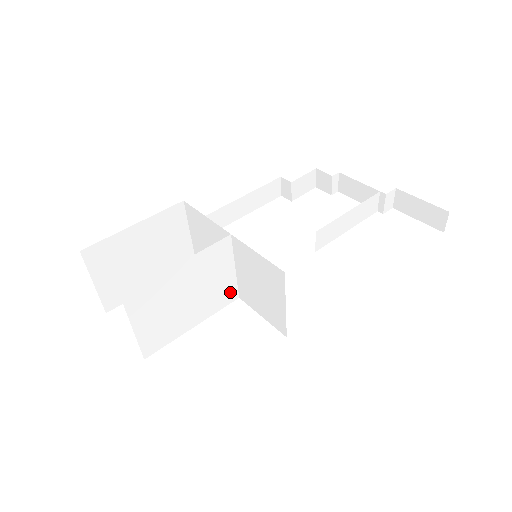
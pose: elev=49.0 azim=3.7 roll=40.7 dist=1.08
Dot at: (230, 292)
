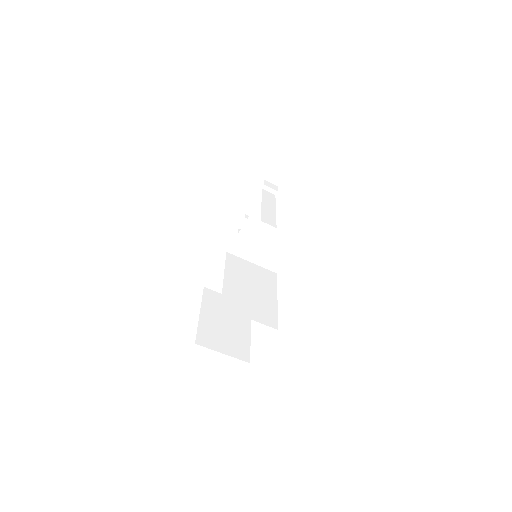
Dot at: (268, 274)
